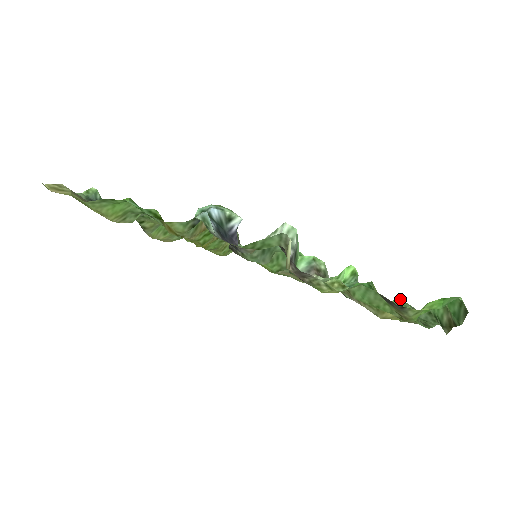
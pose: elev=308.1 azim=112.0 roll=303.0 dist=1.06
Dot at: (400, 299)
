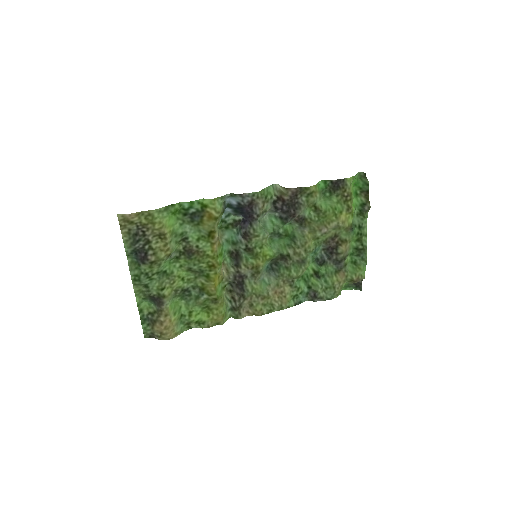
Dot at: (343, 289)
